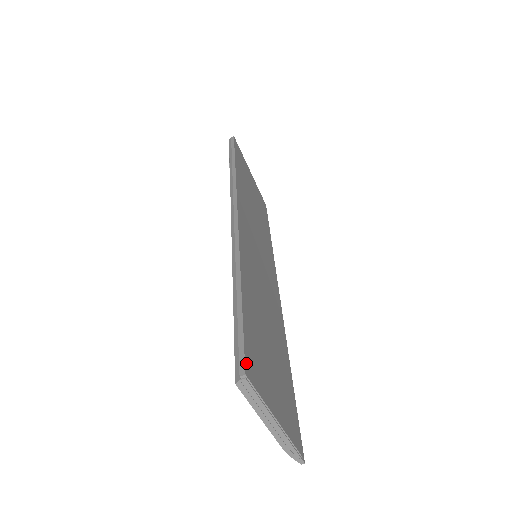
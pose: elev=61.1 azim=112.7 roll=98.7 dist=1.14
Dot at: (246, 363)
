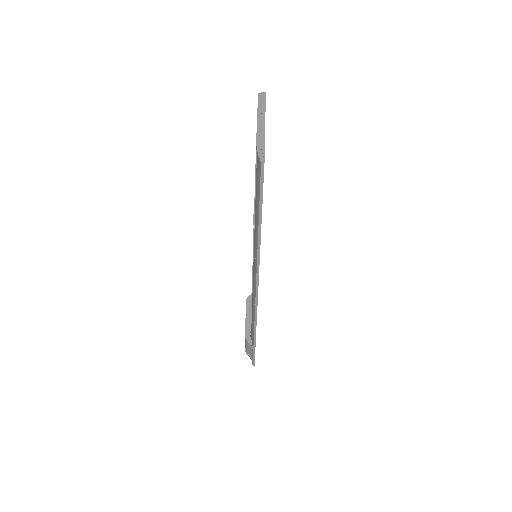
Dot at: occluded
